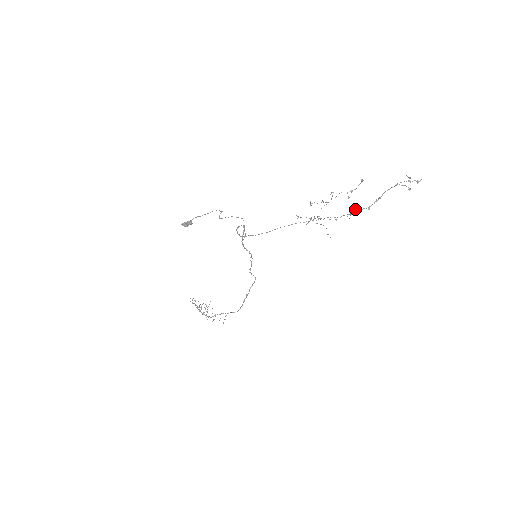
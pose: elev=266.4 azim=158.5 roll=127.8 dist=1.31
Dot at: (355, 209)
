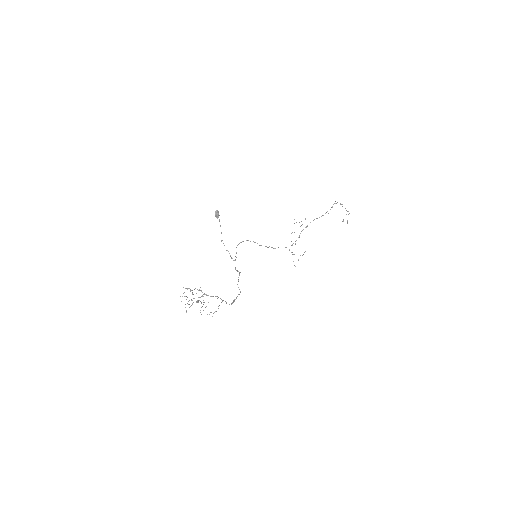
Dot at: occluded
